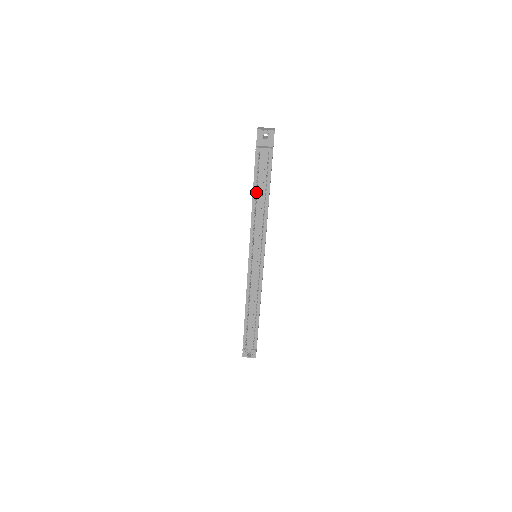
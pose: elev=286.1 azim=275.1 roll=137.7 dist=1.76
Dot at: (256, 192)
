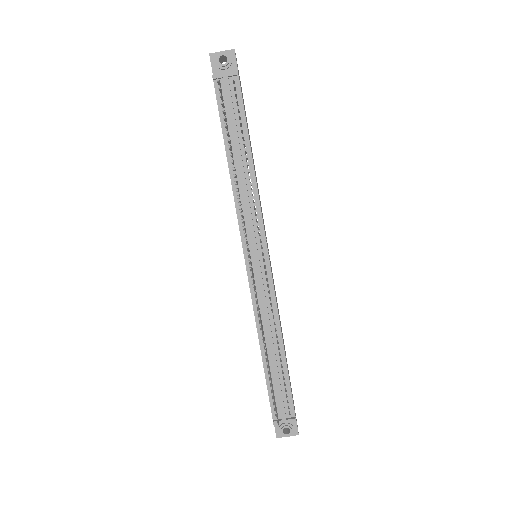
Dot at: (227, 138)
